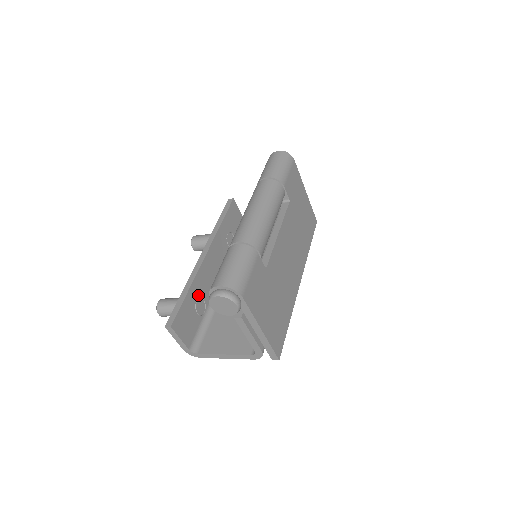
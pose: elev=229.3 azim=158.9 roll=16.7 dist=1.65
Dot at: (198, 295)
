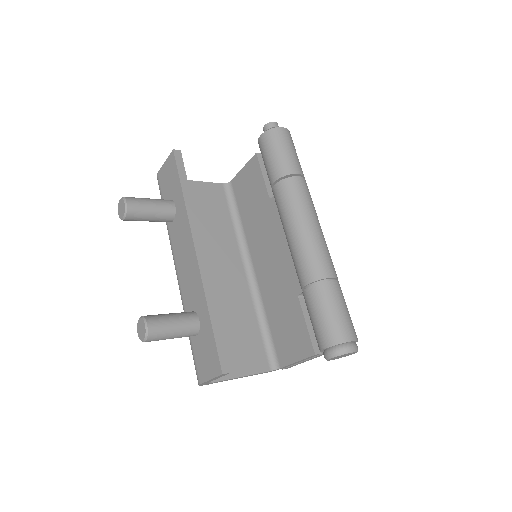
Dot at: occluded
